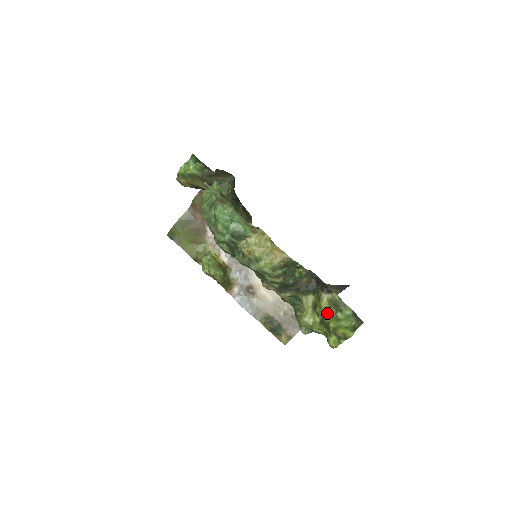
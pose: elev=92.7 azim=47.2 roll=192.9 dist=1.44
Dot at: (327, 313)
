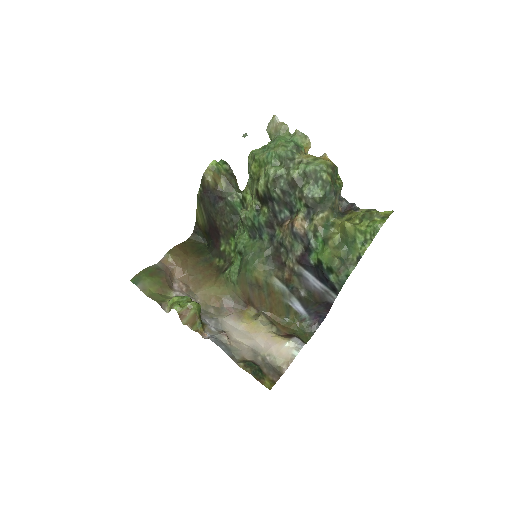
Dot at: occluded
